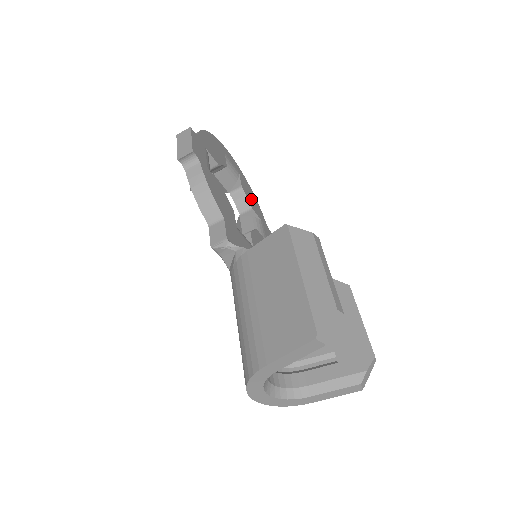
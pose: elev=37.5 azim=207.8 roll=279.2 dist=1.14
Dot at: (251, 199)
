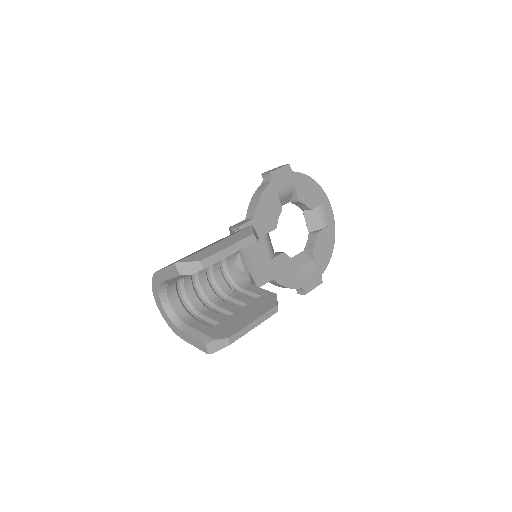
Dot at: (322, 247)
